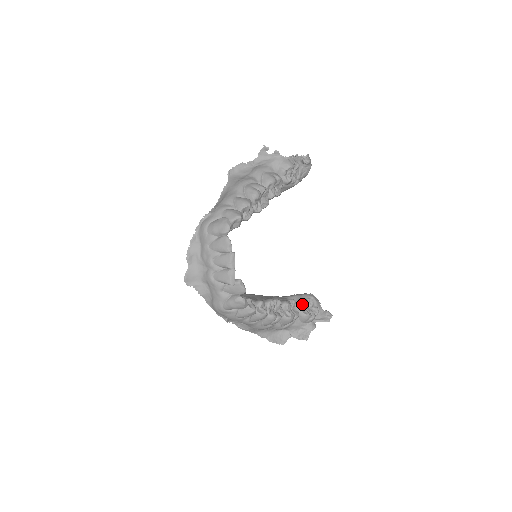
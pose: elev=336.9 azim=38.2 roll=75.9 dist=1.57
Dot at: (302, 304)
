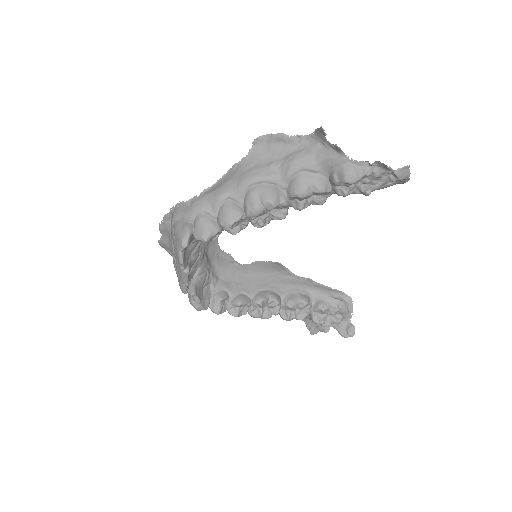
Dot at: (317, 309)
